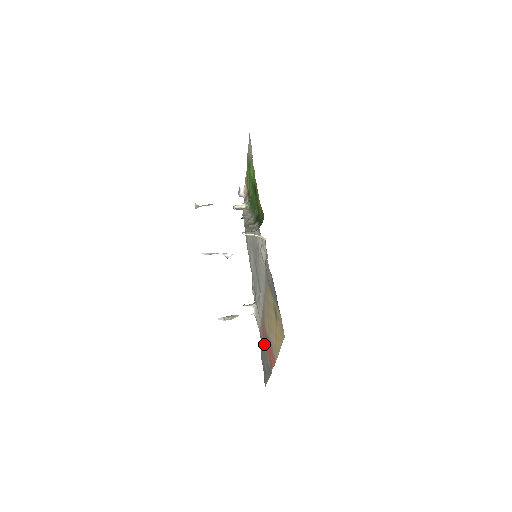
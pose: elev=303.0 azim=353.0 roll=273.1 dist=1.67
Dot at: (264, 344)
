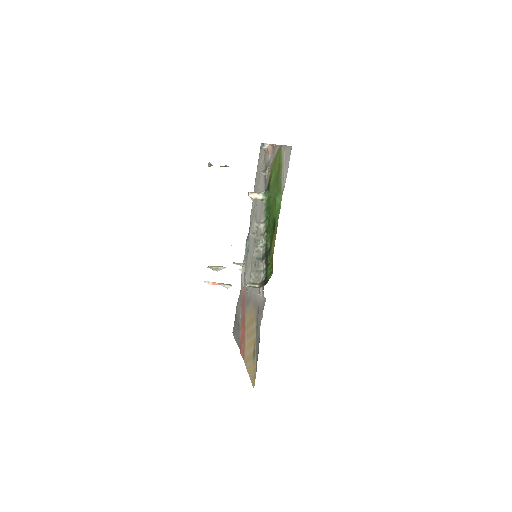
Dot at: (241, 311)
